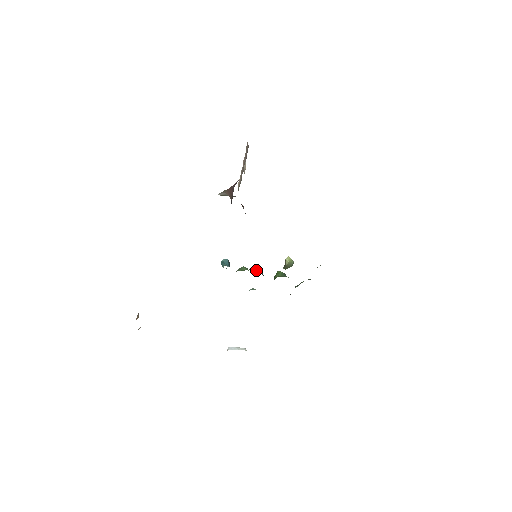
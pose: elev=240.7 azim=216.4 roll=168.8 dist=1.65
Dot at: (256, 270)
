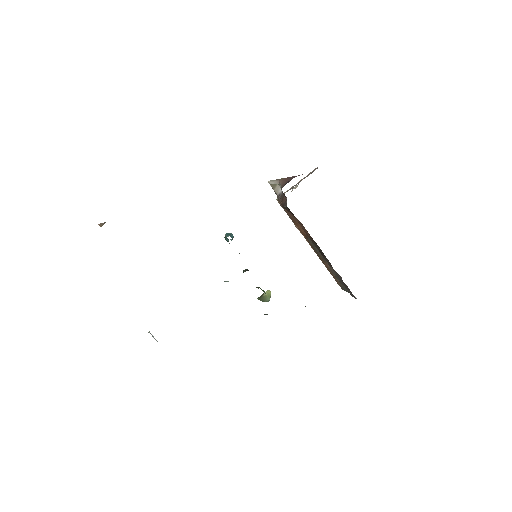
Dot at: occluded
